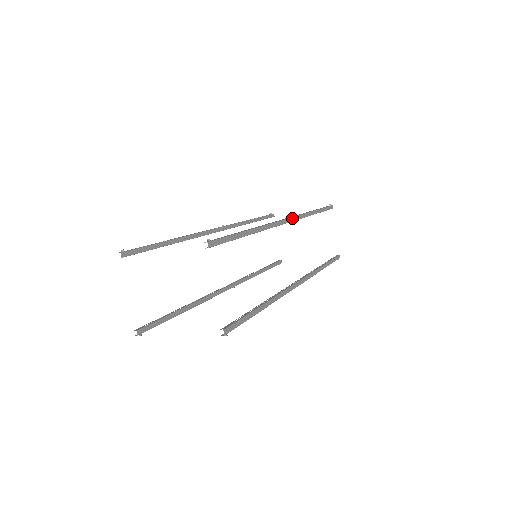
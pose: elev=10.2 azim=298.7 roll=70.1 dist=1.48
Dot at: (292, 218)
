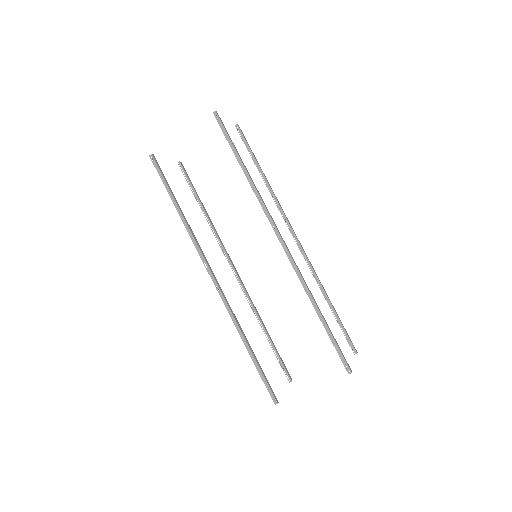
Dot at: (300, 244)
